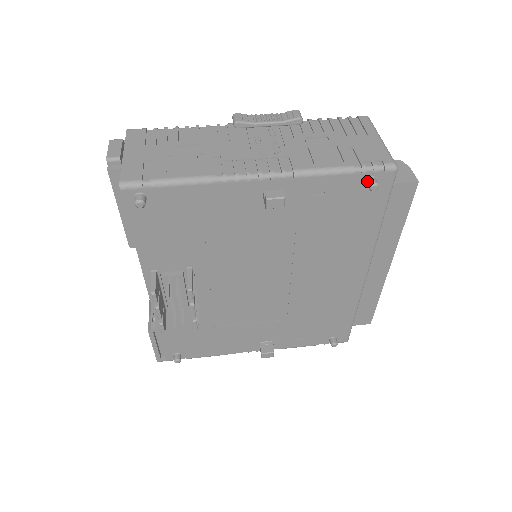
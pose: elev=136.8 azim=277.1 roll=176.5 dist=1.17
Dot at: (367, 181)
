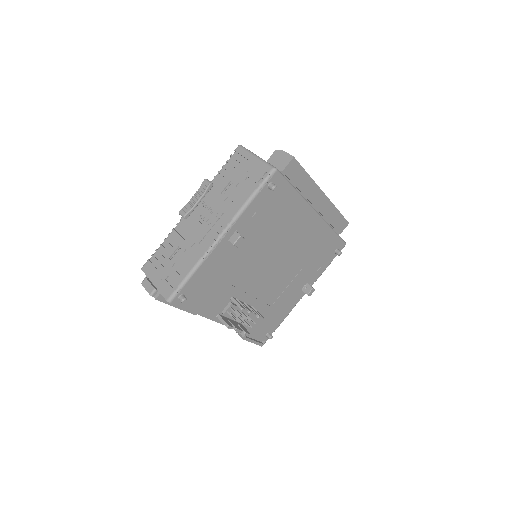
Dot at: (269, 188)
